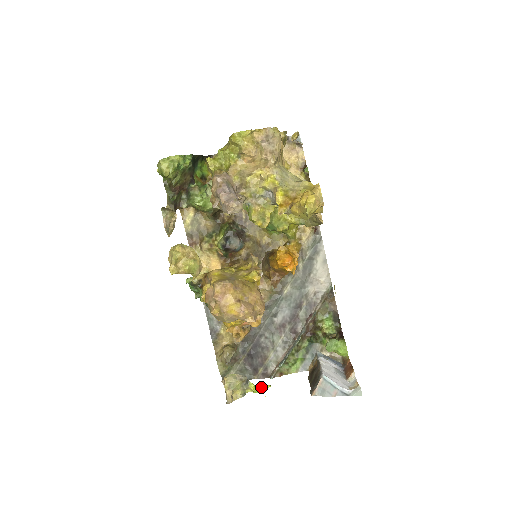
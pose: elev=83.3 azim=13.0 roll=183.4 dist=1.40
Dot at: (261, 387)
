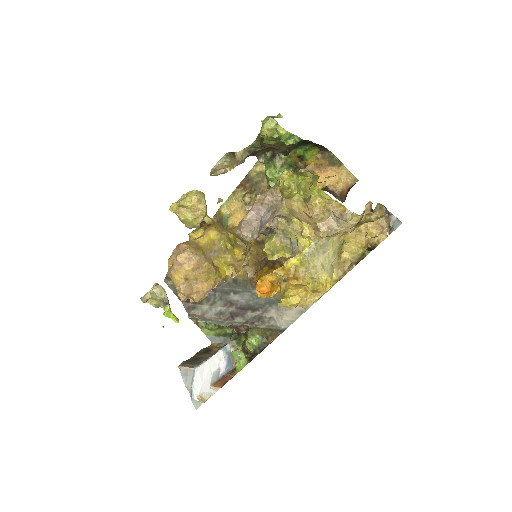
Dot at: (172, 316)
